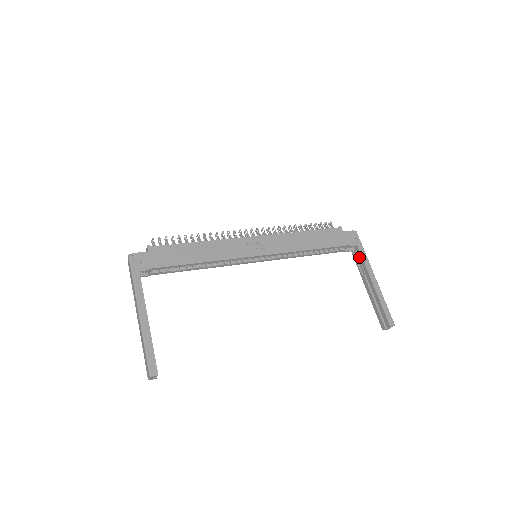
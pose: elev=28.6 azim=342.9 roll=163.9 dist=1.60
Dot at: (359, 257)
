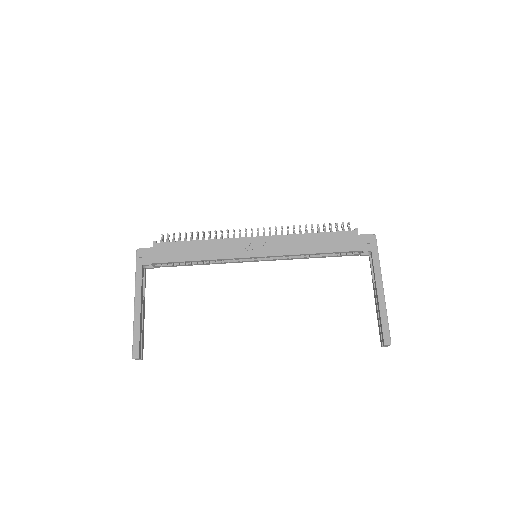
Dot at: occluded
